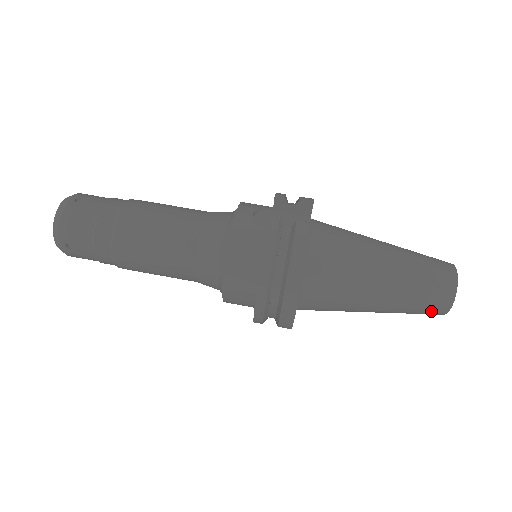
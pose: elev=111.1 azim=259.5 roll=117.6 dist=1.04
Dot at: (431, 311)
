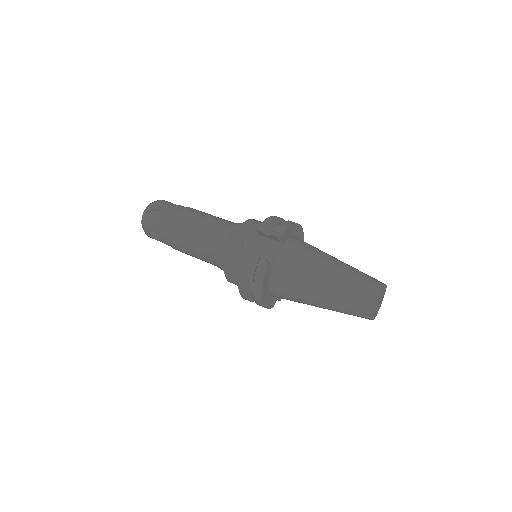
Dot at: (361, 317)
